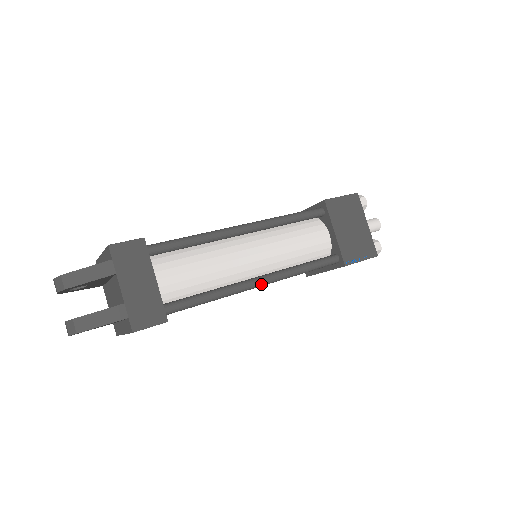
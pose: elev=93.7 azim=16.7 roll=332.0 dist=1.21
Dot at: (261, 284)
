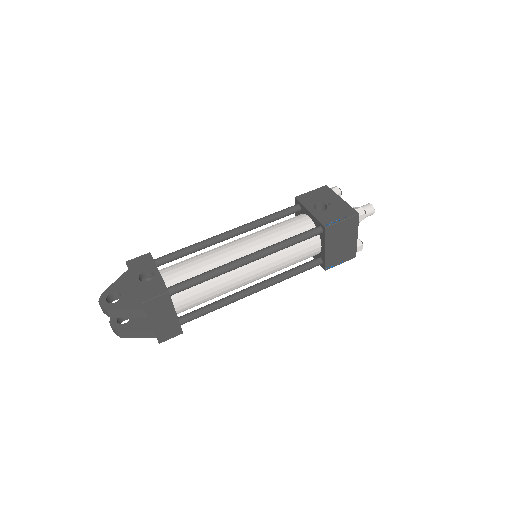
Dot at: occluded
